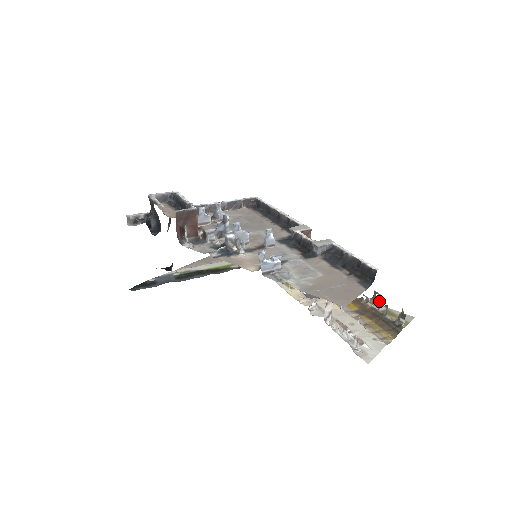
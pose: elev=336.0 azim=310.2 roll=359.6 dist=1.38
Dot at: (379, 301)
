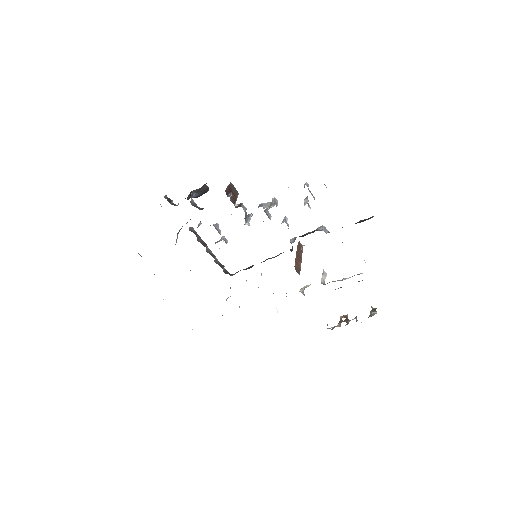
Dot at: (347, 319)
